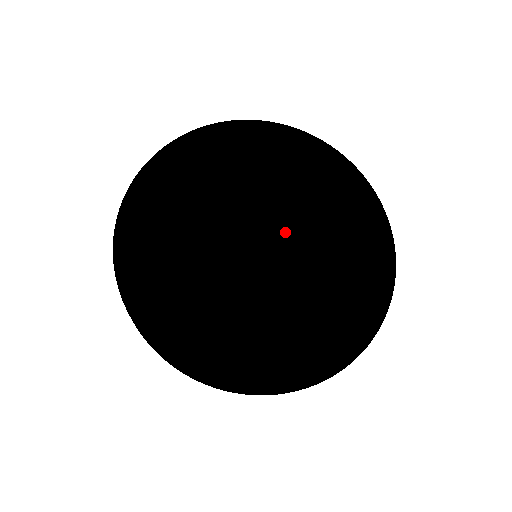
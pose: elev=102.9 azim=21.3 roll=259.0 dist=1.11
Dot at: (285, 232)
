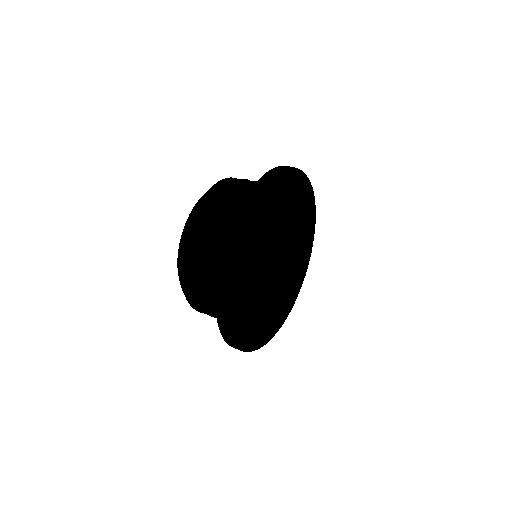
Dot at: (298, 261)
